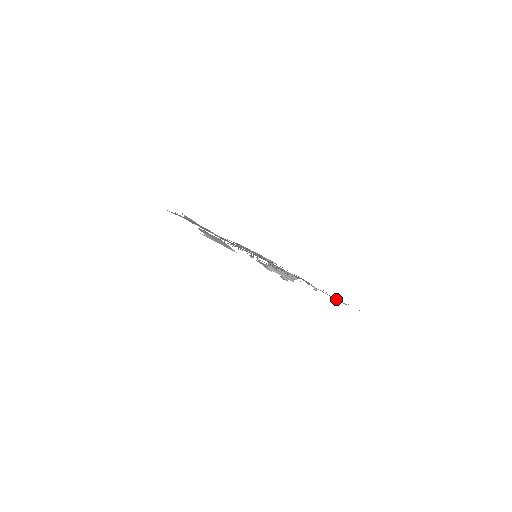
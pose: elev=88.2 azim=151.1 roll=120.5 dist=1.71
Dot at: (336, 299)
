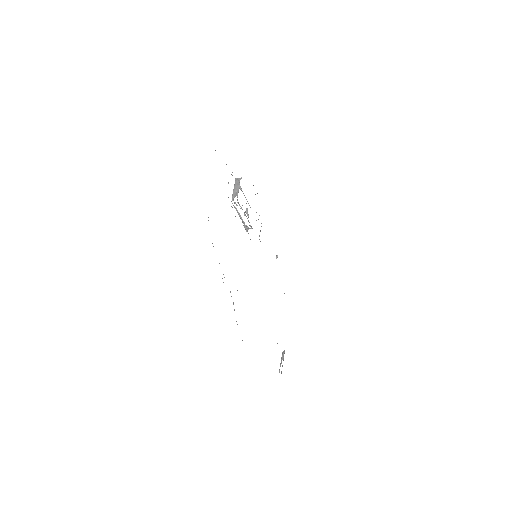
Dot at: occluded
